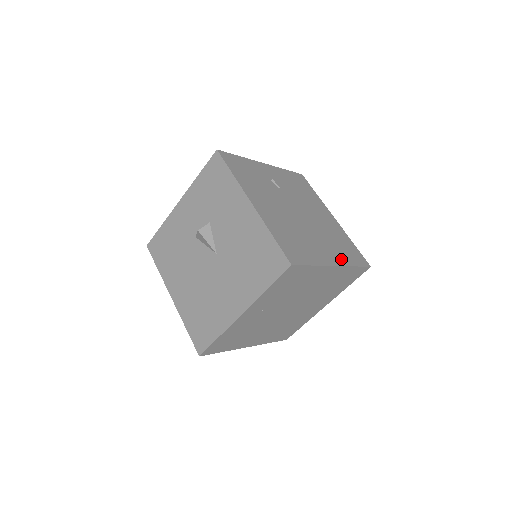
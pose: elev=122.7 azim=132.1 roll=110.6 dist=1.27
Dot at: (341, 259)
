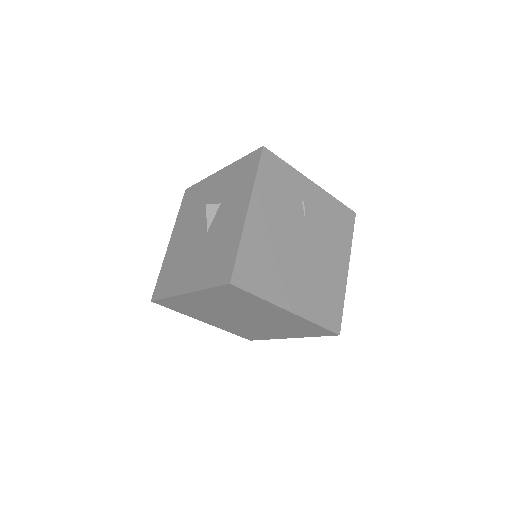
Dot at: (305, 309)
